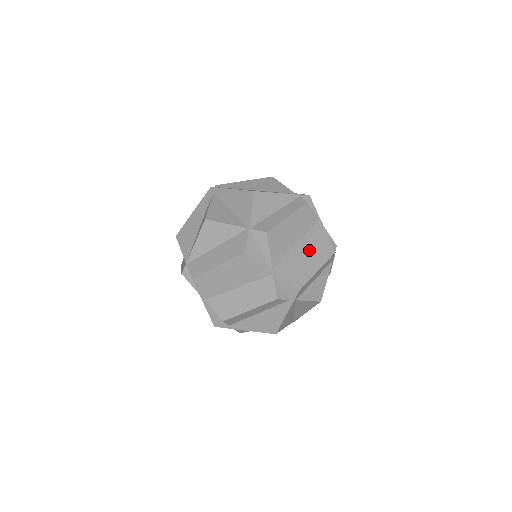
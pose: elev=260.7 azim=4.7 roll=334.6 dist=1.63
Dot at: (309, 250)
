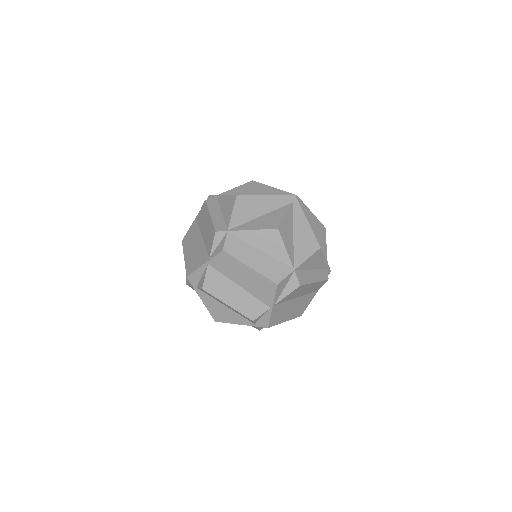
Dot at: (296, 306)
